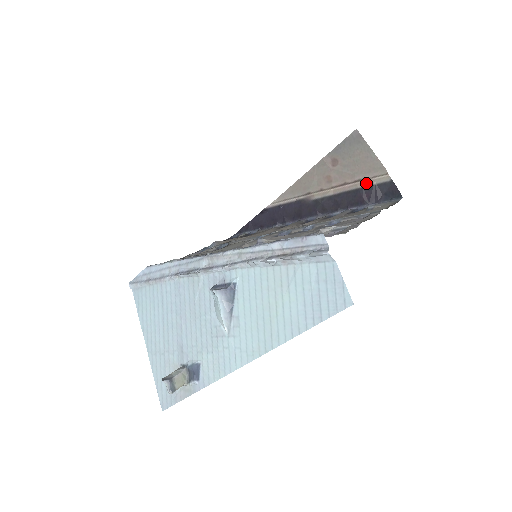
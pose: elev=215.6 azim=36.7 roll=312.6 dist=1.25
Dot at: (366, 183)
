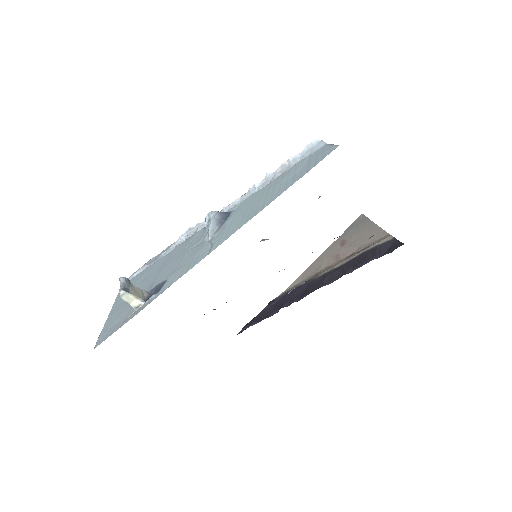
Dot at: (371, 246)
